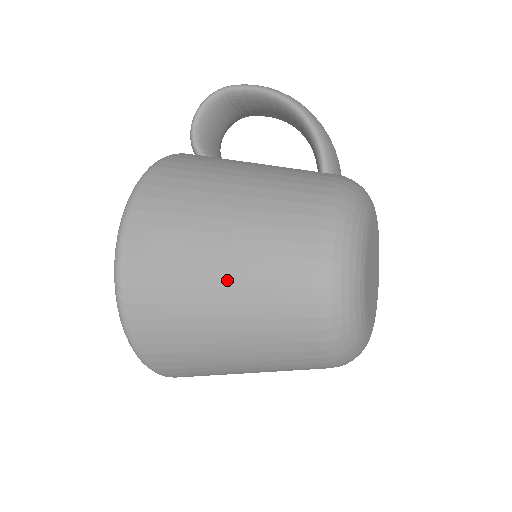
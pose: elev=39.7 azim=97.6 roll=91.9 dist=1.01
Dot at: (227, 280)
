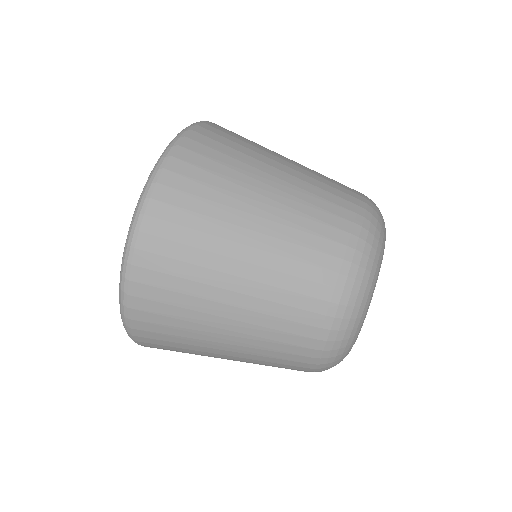
Dot at: (294, 163)
